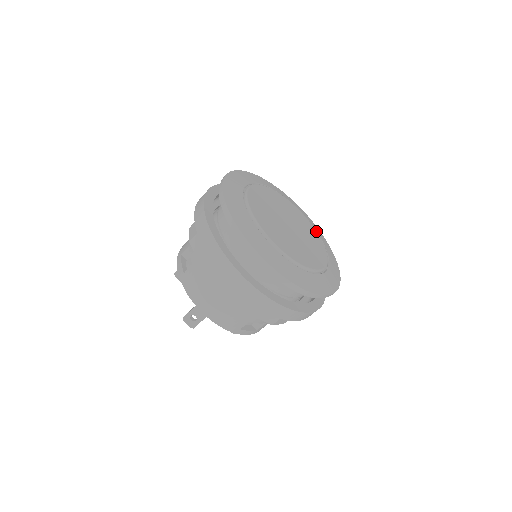
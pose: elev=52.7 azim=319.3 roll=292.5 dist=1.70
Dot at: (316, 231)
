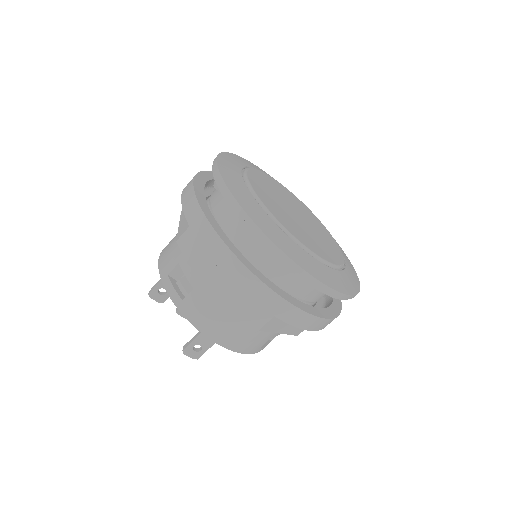
Dot at: (310, 211)
